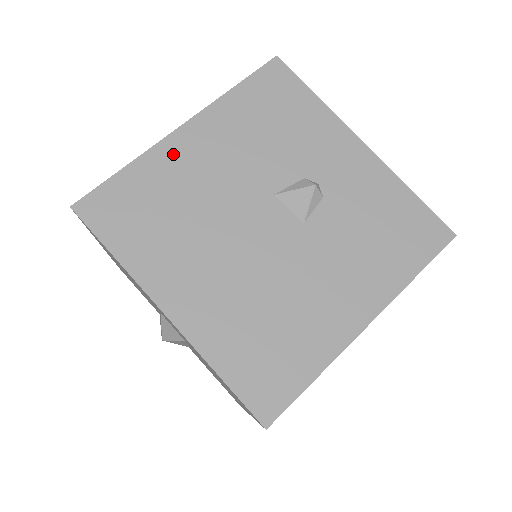
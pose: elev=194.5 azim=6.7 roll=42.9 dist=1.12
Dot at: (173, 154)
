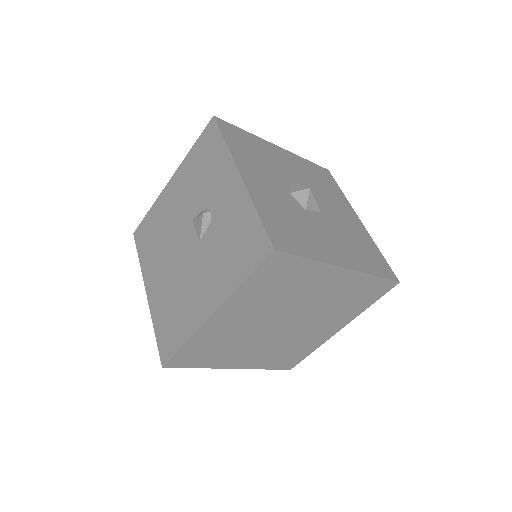
Dot at: (164, 199)
